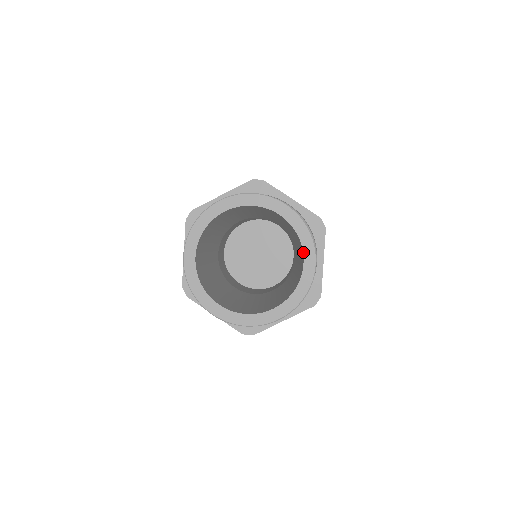
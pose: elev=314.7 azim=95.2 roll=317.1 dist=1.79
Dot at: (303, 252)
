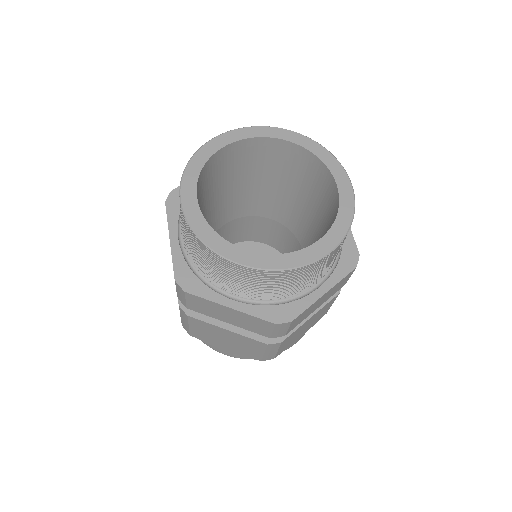
Dot at: (331, 172)
